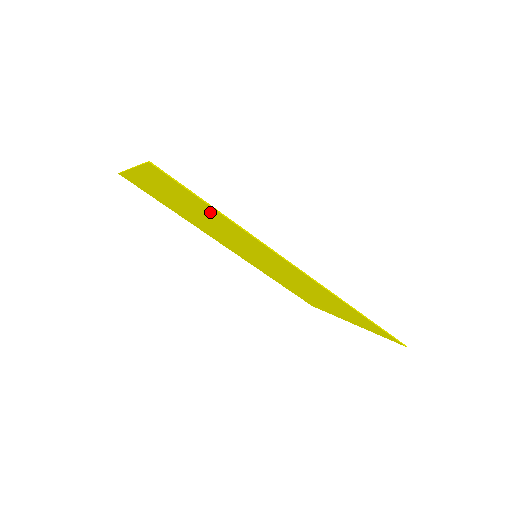
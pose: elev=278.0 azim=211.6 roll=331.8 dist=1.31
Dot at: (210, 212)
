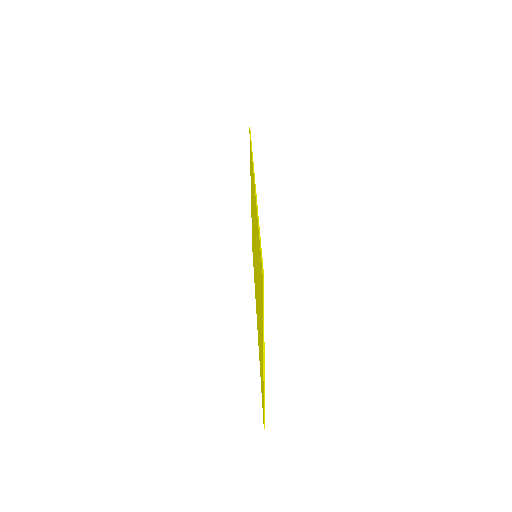
Dot at: occluded
